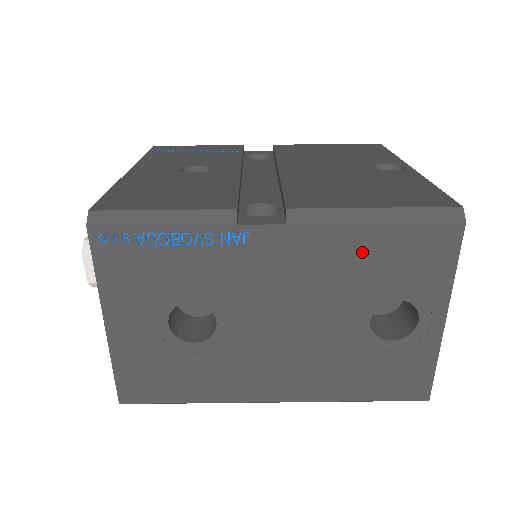
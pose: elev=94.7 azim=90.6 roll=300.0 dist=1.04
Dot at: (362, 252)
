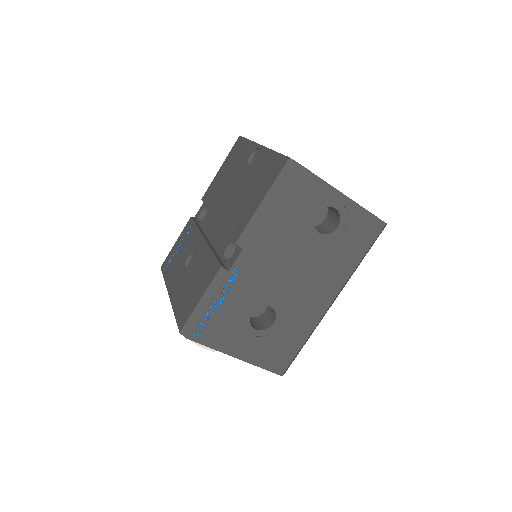
Dot at: (280, 220)
